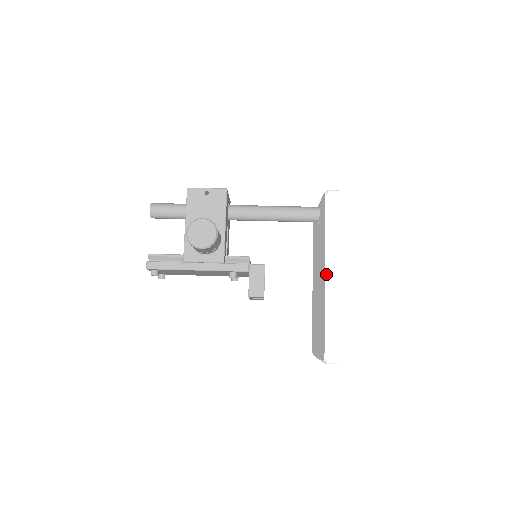
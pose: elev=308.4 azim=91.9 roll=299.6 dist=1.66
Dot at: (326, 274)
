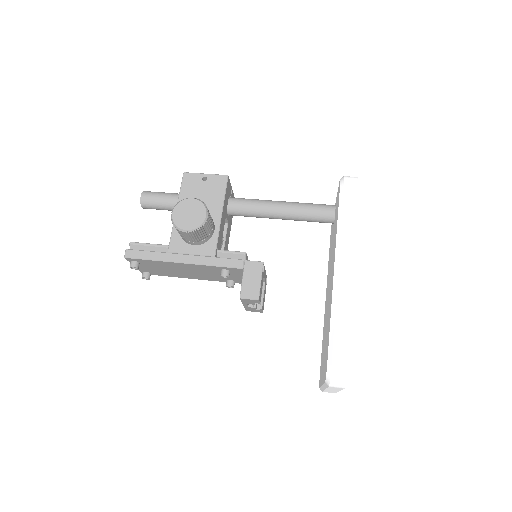
Dot at: (335, 270)
